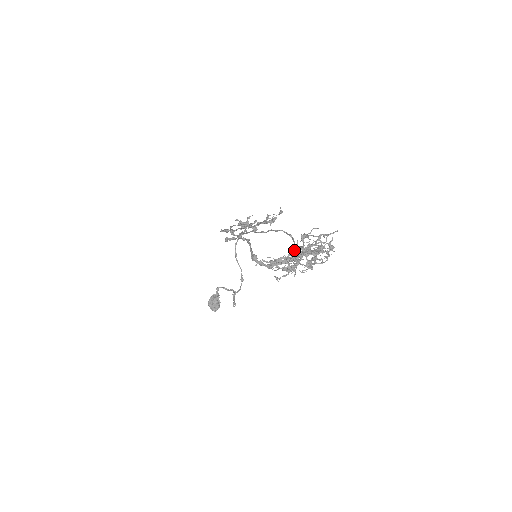
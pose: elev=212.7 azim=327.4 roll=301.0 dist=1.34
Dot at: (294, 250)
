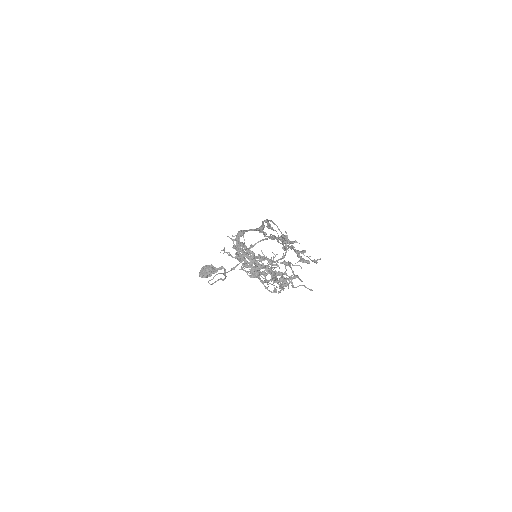
Dot at: occluded
